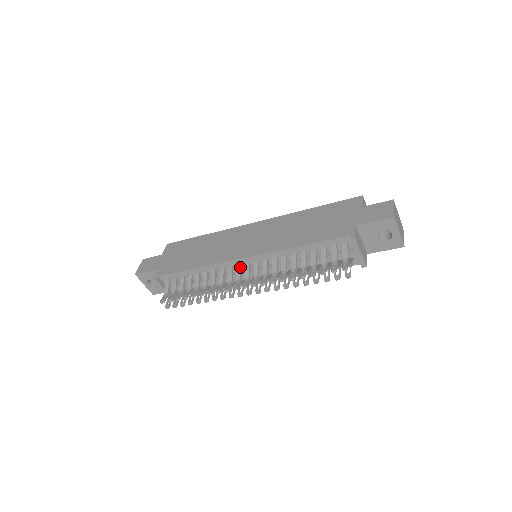
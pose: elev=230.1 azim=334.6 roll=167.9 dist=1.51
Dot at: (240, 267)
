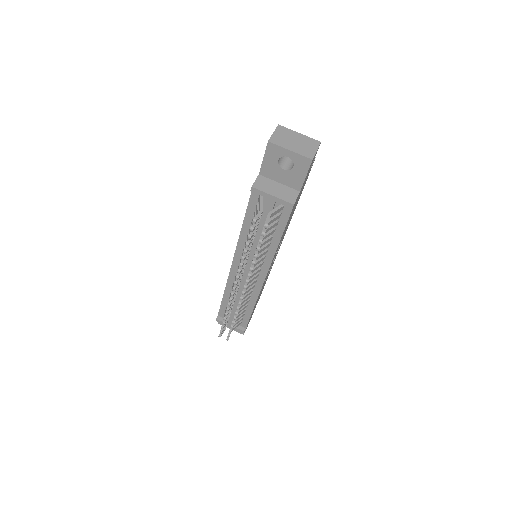
Dot at: (237, 273)
